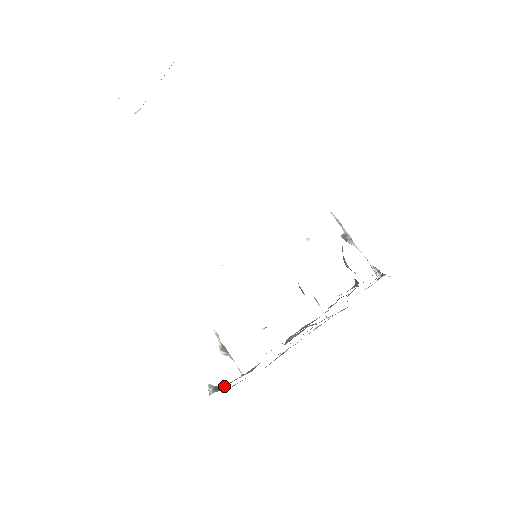
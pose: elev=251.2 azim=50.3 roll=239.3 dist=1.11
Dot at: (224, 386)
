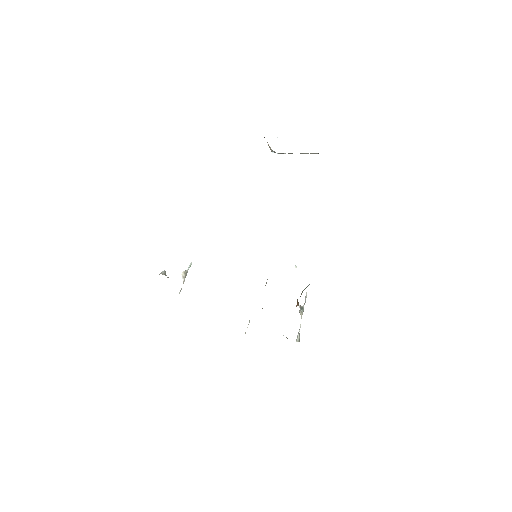
Dot at: occluded
